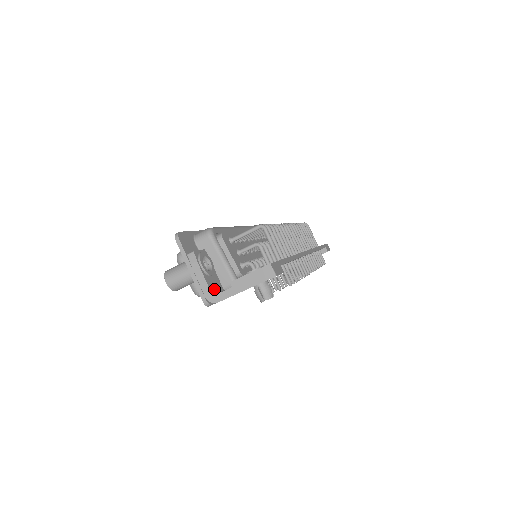
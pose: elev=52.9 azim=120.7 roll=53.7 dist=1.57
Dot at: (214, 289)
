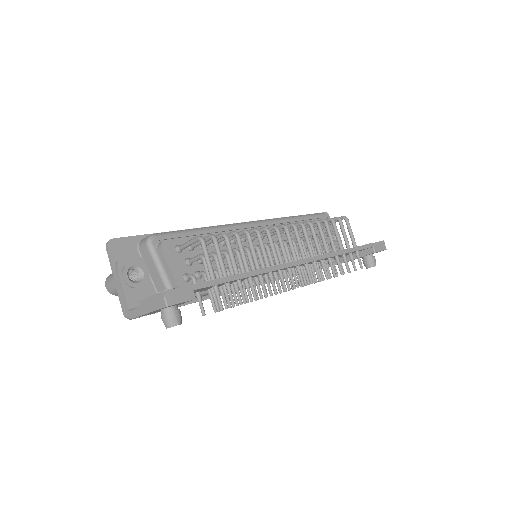
Dot at: (137, 303)
